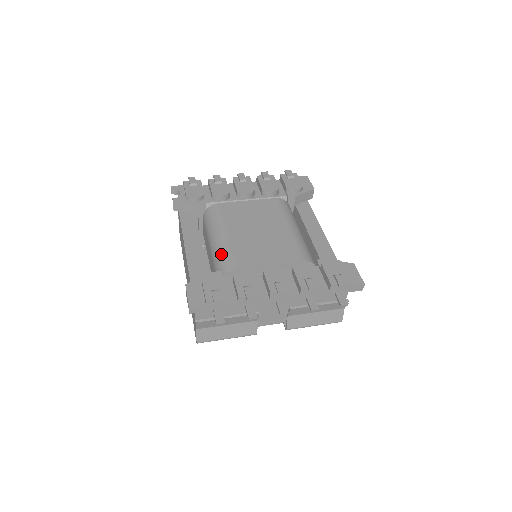
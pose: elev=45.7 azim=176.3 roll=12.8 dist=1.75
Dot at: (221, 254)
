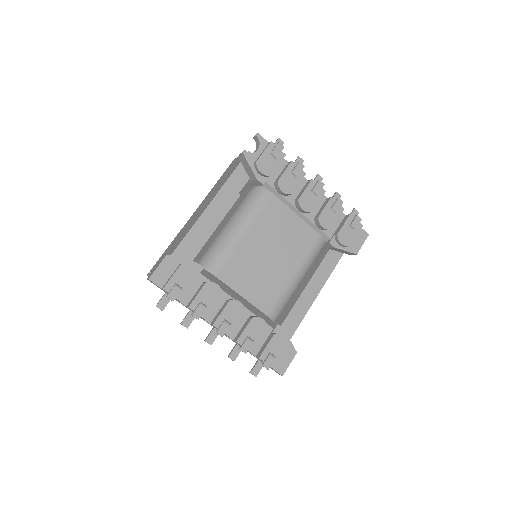
Dot at: (222, 248)
